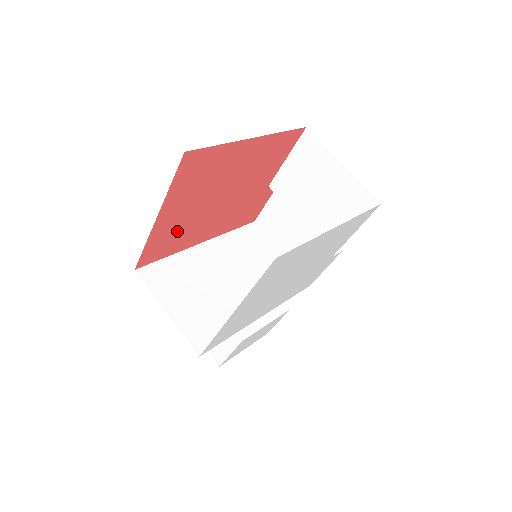
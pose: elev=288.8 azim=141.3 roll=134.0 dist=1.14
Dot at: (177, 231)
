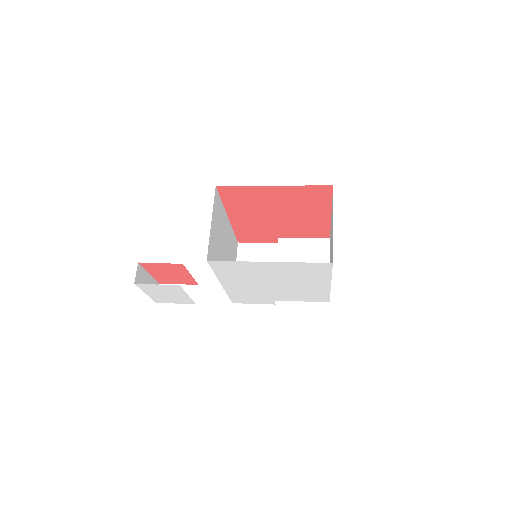
Dot at: (252, 200)
